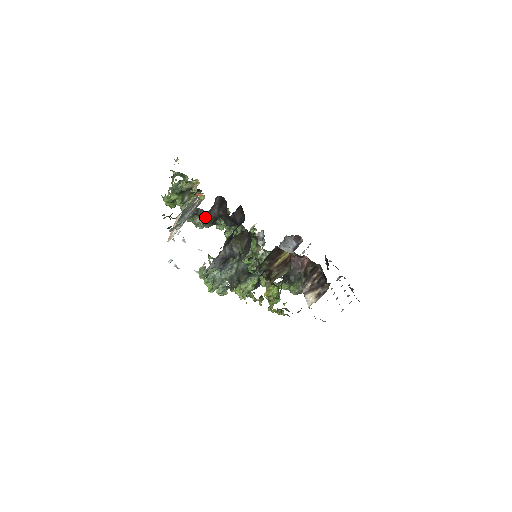
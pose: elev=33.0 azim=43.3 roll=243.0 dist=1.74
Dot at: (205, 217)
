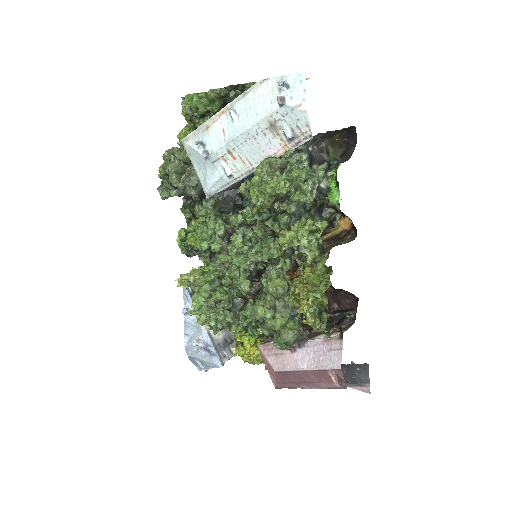
Dot at: occluded
